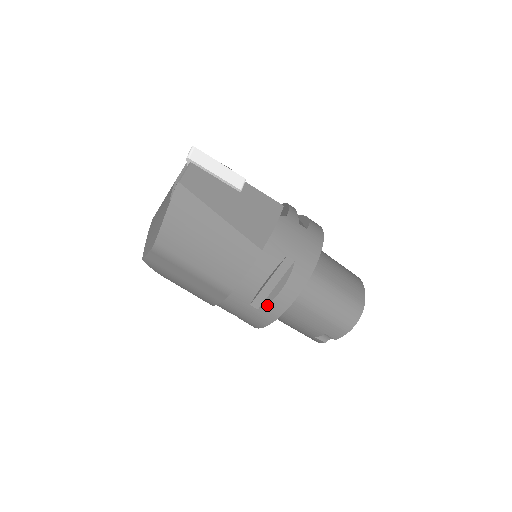
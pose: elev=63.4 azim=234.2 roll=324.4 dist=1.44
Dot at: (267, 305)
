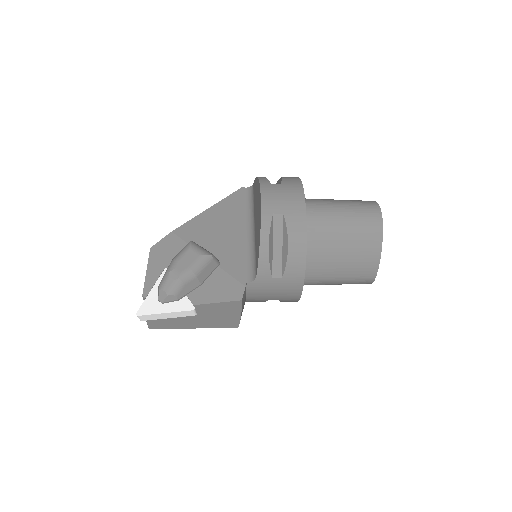
Dot at: occluded
